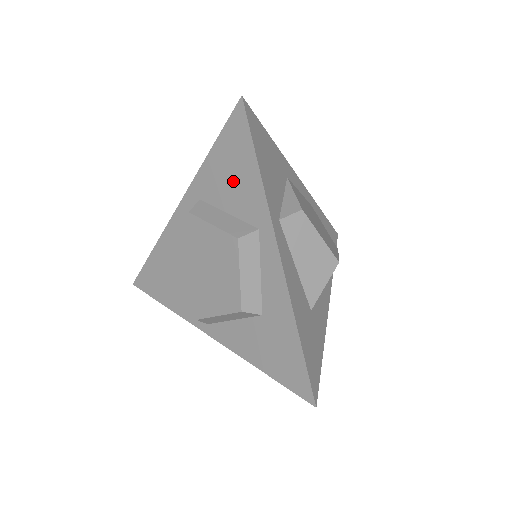
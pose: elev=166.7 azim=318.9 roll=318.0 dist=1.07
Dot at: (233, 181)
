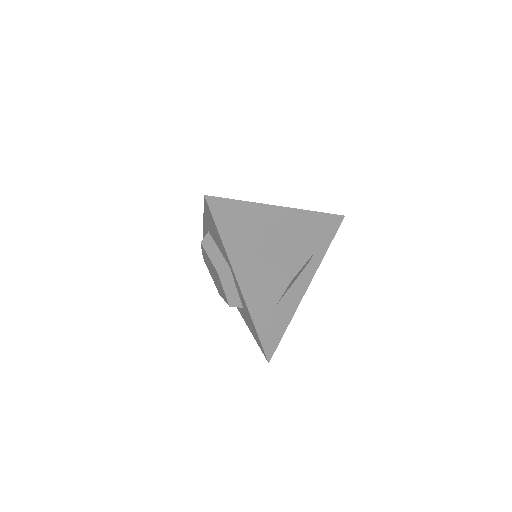
Dot at: (215, 235)
